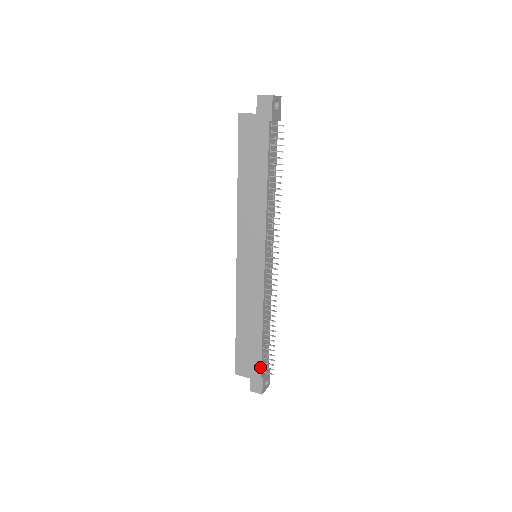
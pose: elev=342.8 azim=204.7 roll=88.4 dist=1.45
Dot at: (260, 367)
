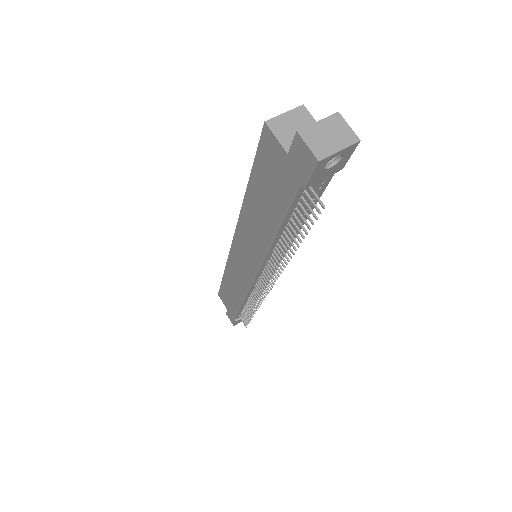
Dot at: (235, 316)
